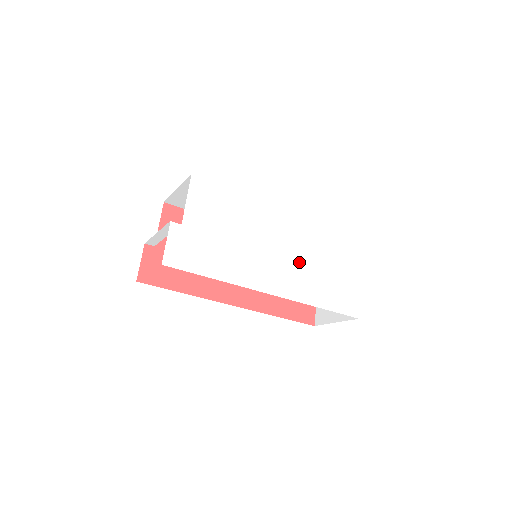
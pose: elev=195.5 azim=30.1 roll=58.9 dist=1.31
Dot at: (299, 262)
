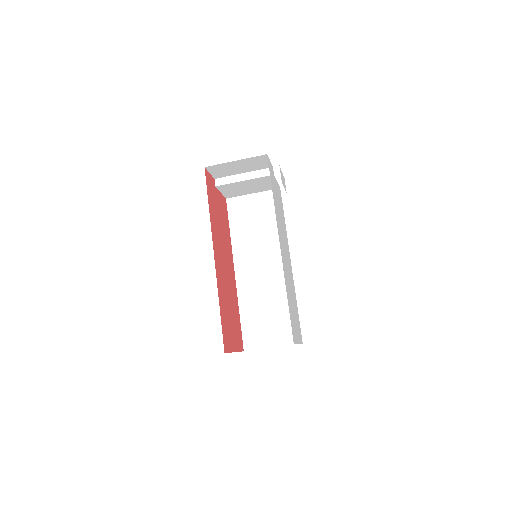
Dot at: (288, 274)
